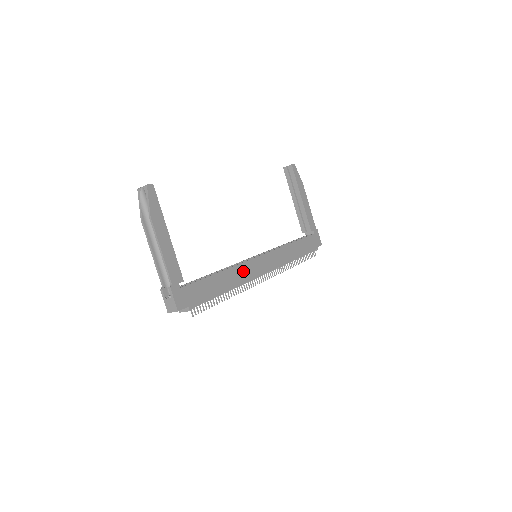
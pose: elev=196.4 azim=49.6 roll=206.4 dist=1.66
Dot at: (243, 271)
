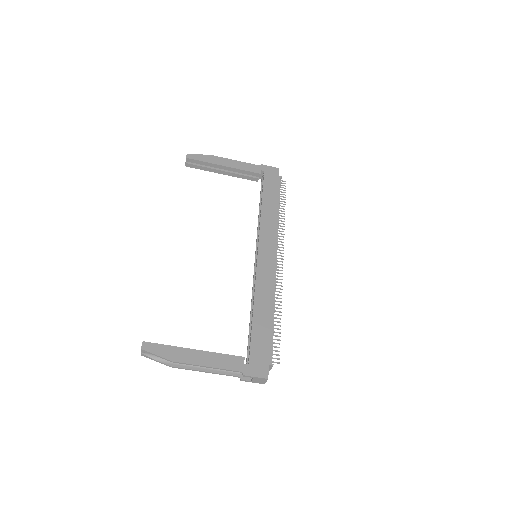
Dot at: (263, 283)
